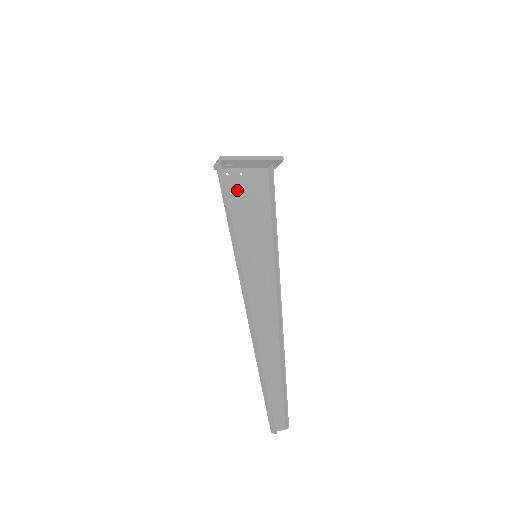
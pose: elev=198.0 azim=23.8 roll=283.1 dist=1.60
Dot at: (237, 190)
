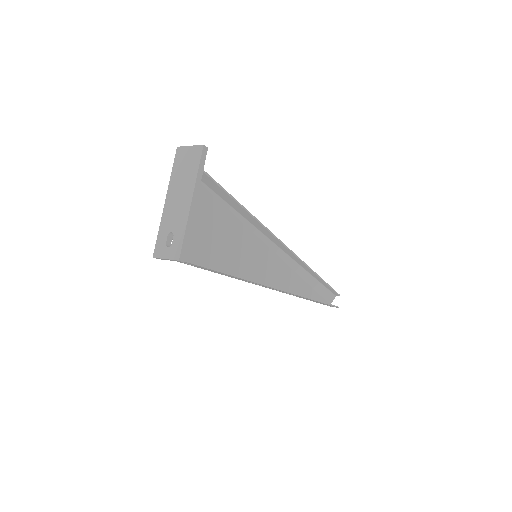
Dot at: (193, 238)
